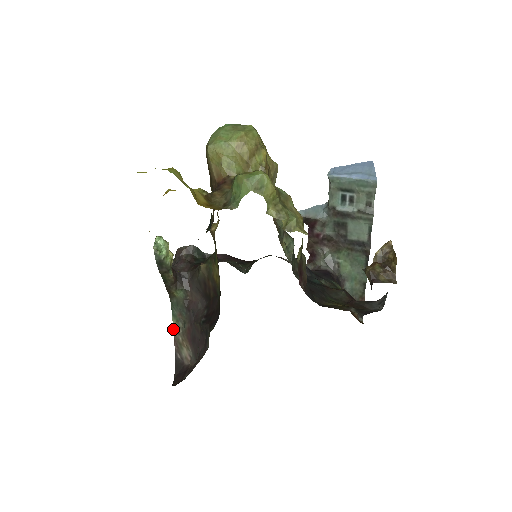
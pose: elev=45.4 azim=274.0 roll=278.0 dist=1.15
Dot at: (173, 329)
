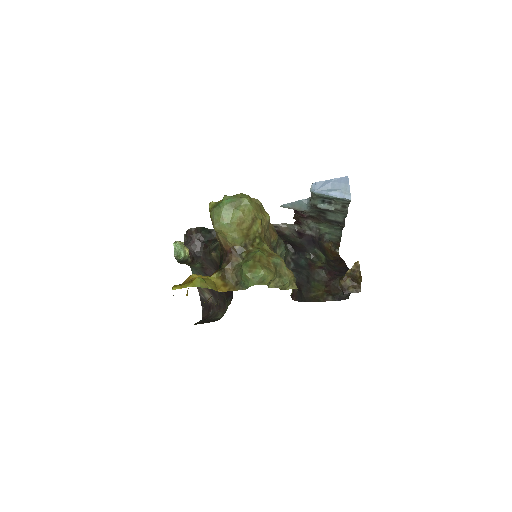
Dot at: occluded
